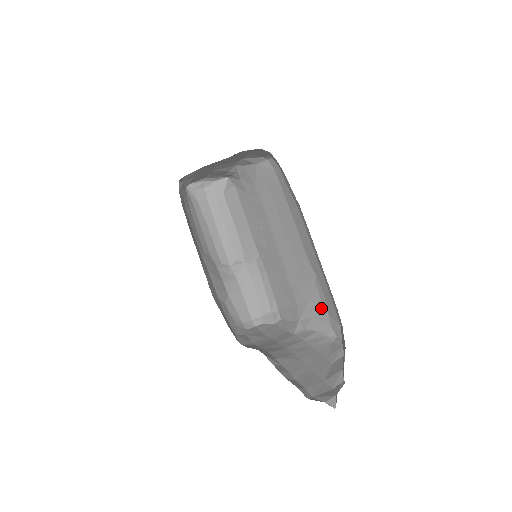
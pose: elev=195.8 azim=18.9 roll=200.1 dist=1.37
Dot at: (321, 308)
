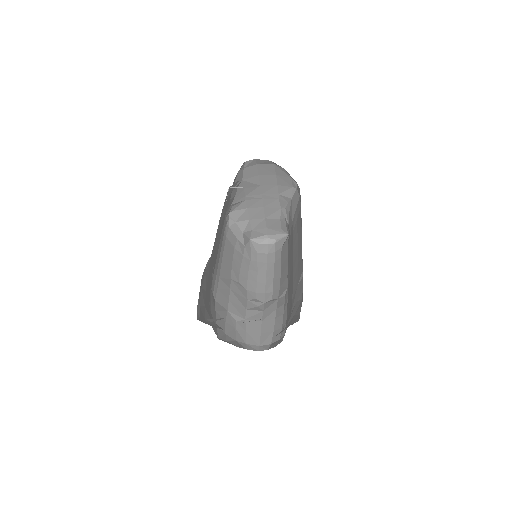
Dot at: (301, 301)
